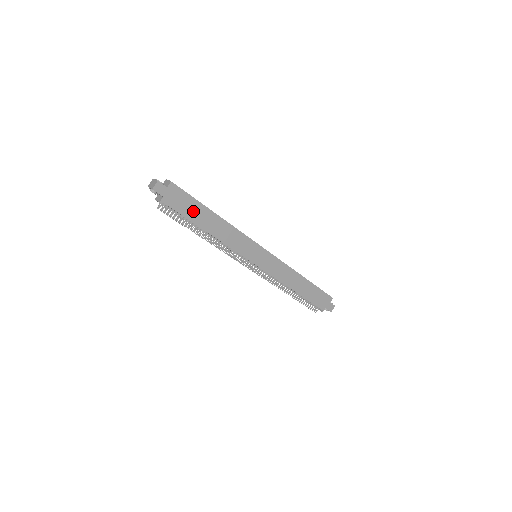
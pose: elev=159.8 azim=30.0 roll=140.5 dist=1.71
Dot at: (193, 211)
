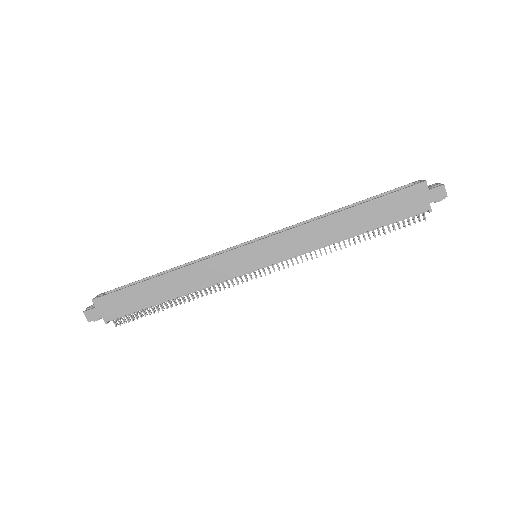
Dot at: (138, 298)
